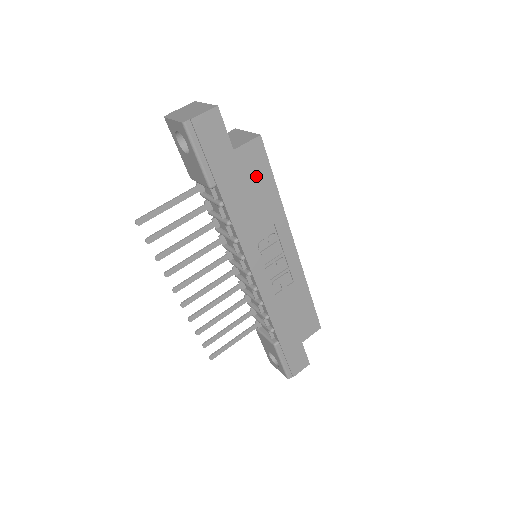
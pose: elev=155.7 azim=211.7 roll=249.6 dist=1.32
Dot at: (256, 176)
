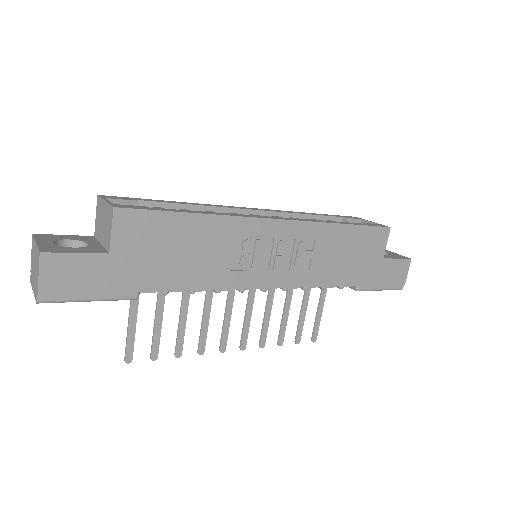
Dot at: (161, 236)
